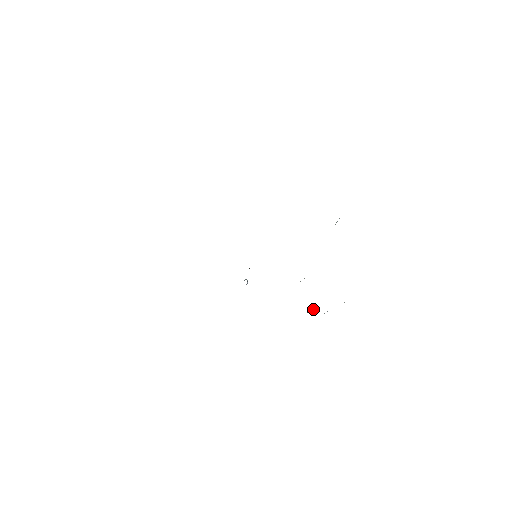
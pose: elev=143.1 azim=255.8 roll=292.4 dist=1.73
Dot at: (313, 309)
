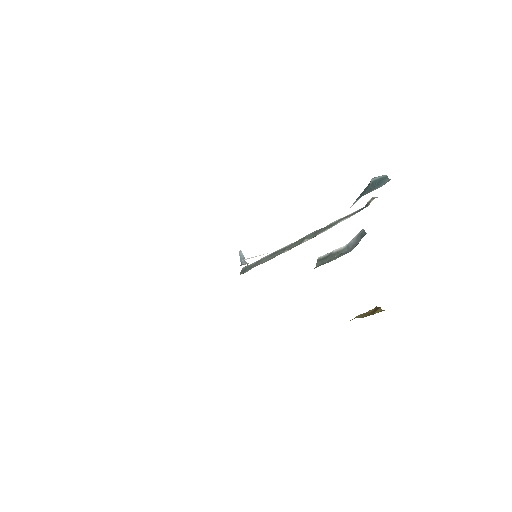
Dot at: (328, 259)
